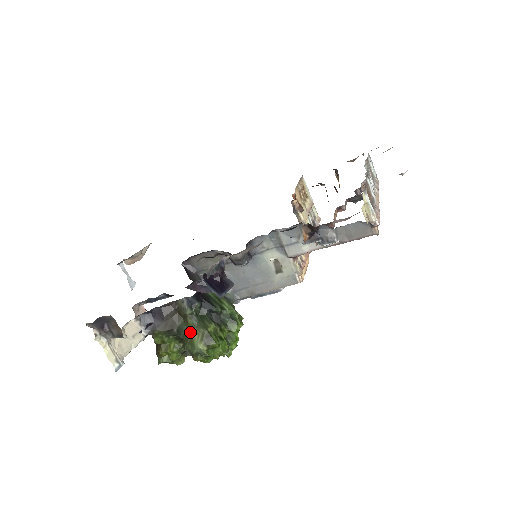
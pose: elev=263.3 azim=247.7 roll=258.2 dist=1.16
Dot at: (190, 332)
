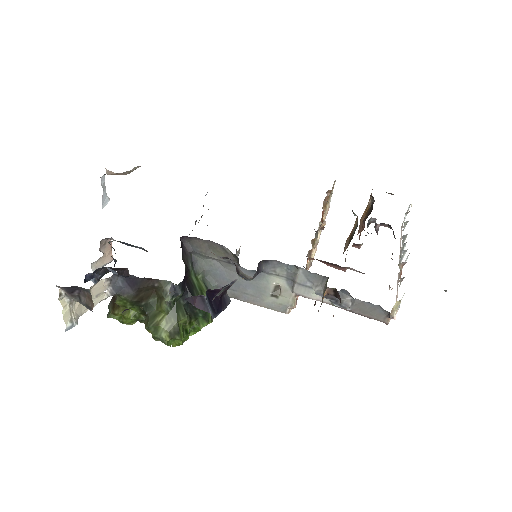
Dot at: (159, 315)
